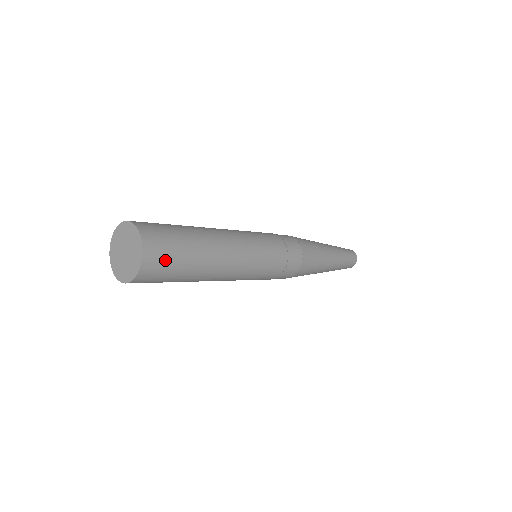
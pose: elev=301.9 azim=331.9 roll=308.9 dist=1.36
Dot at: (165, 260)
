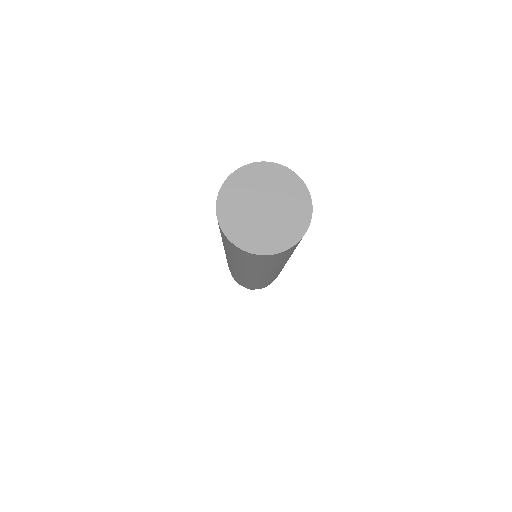
Dot at: (297, 245)
